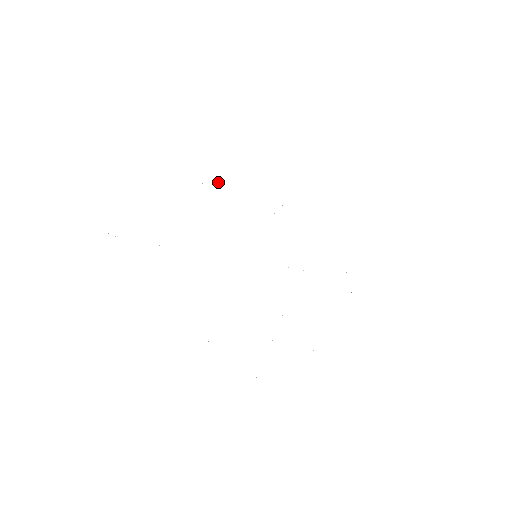
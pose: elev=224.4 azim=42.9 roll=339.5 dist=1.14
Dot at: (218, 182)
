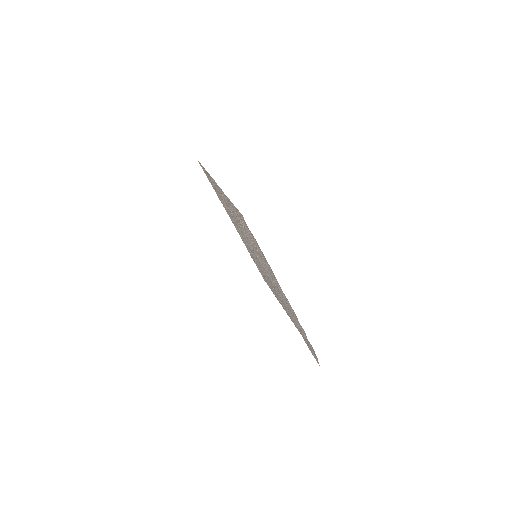
Dot at: occluded
